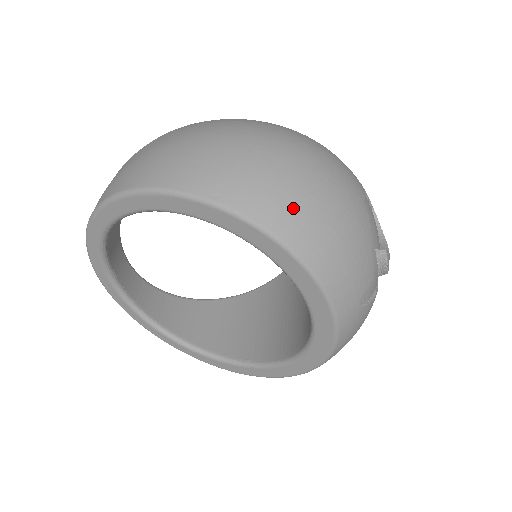
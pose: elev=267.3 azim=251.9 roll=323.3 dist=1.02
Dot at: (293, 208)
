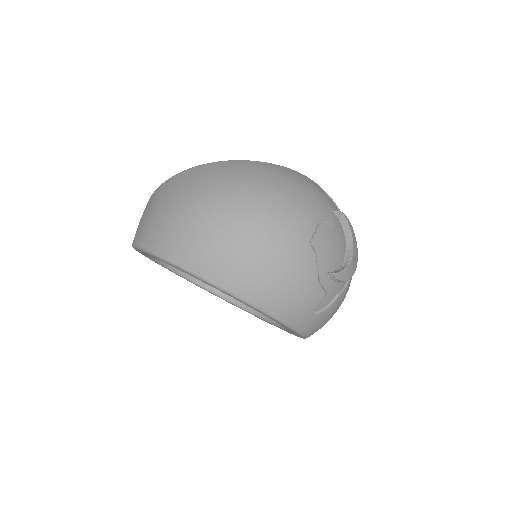
Dot at: (237, 270)
